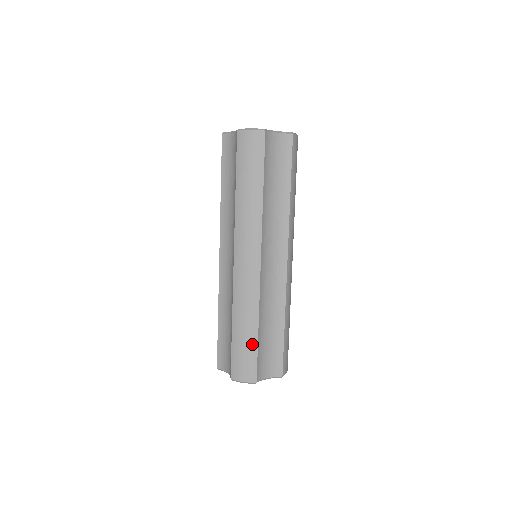
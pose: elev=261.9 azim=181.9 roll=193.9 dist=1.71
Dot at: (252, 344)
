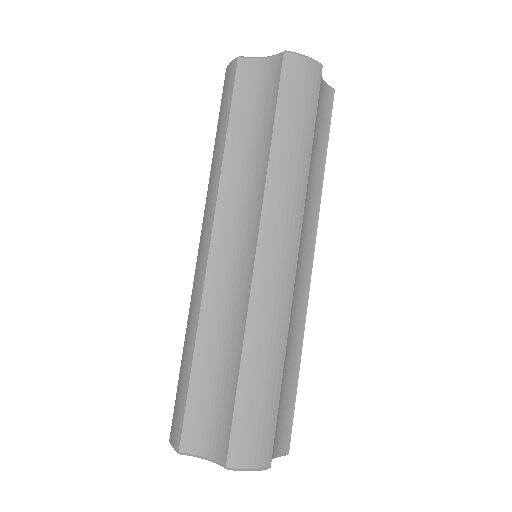
Dot at: (272, 396)
